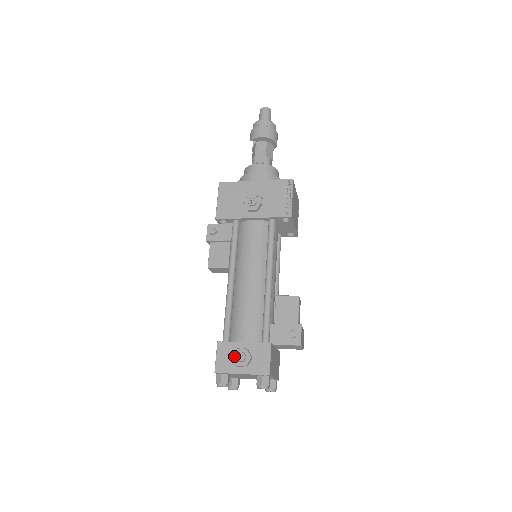
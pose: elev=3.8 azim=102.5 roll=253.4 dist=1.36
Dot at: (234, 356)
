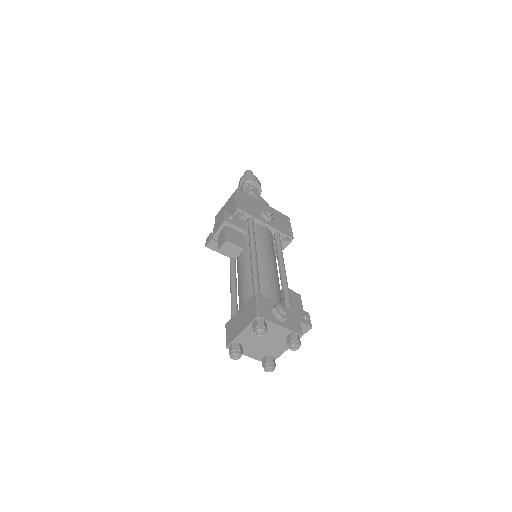
Dot at: (277, 308)
